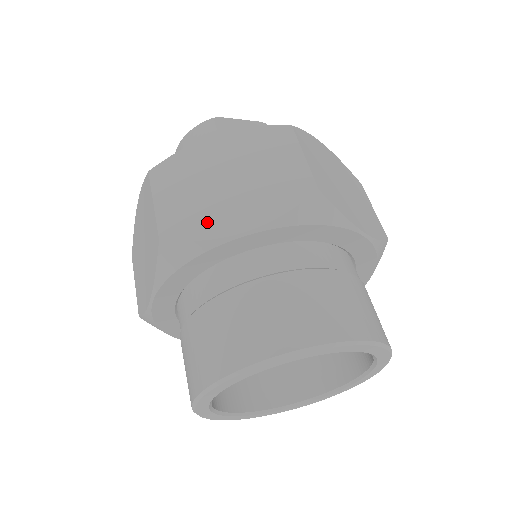
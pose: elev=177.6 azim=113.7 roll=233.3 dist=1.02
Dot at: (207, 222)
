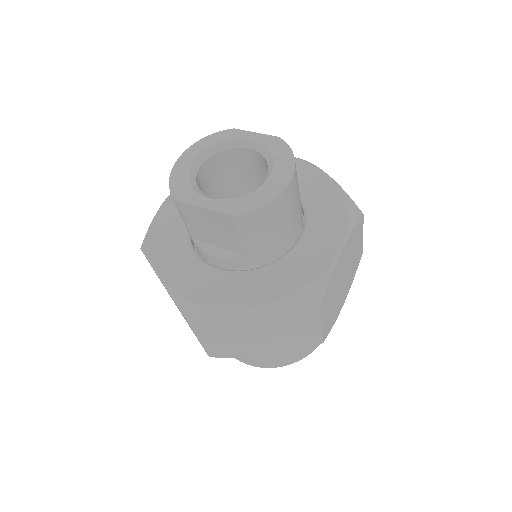
Dot at: occluded
